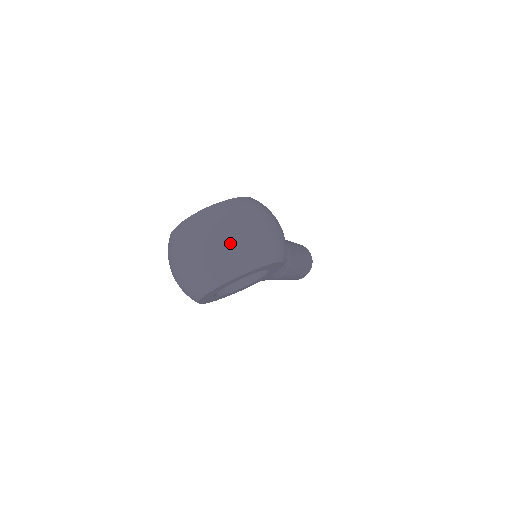
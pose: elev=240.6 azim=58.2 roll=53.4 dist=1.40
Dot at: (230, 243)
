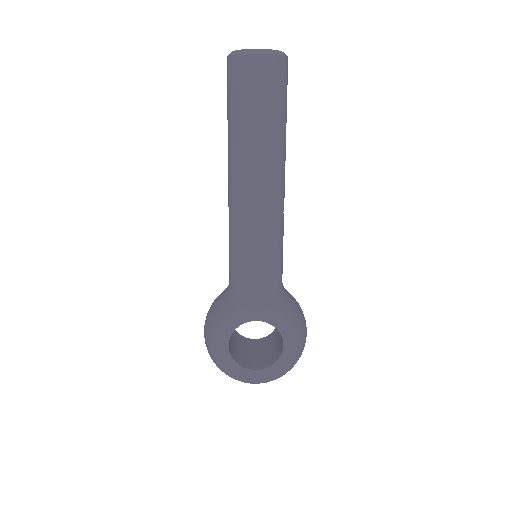
Dot at: occluded
